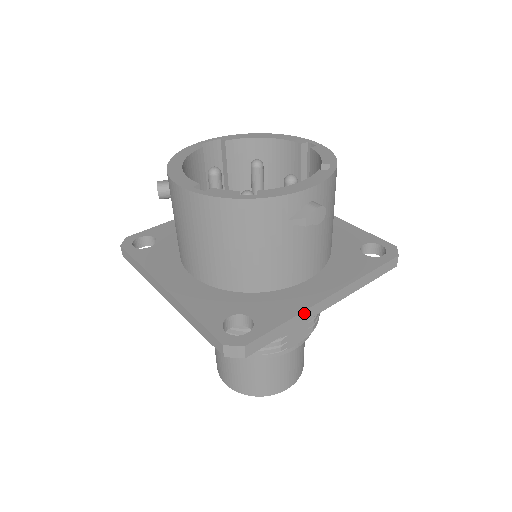
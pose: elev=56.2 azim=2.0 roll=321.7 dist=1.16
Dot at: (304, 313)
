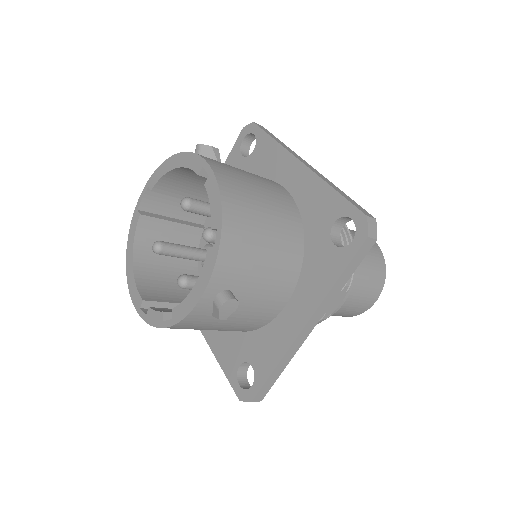
Dot at: (287, 354)
